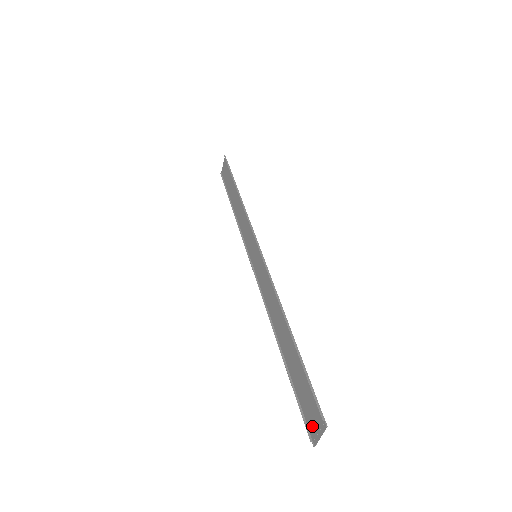
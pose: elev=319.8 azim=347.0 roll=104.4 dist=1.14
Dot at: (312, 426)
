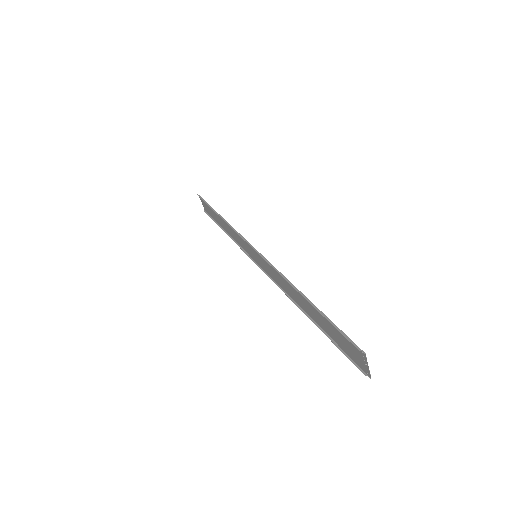
Dot at: (359, 362)
